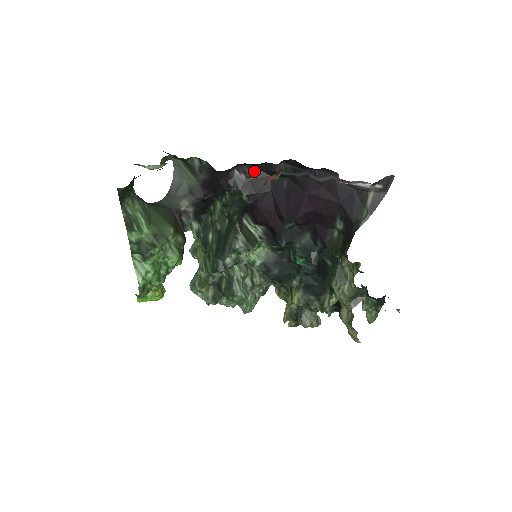
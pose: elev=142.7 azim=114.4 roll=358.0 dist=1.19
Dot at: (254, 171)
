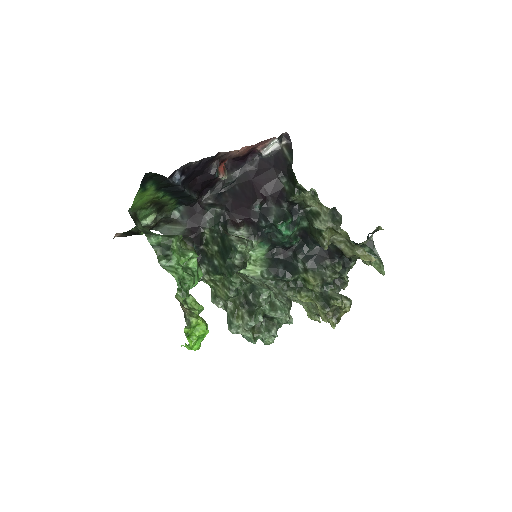
Dot at: (214, 195)
